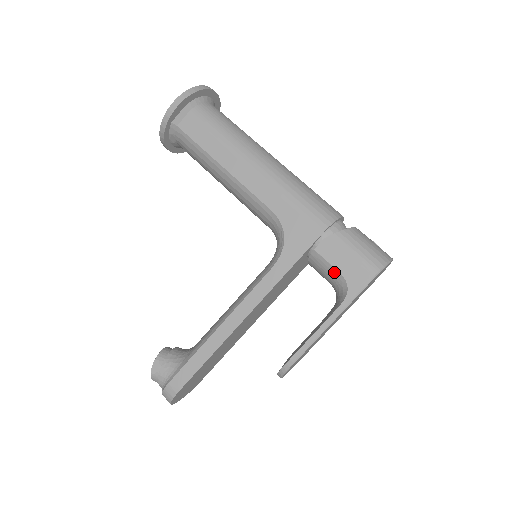
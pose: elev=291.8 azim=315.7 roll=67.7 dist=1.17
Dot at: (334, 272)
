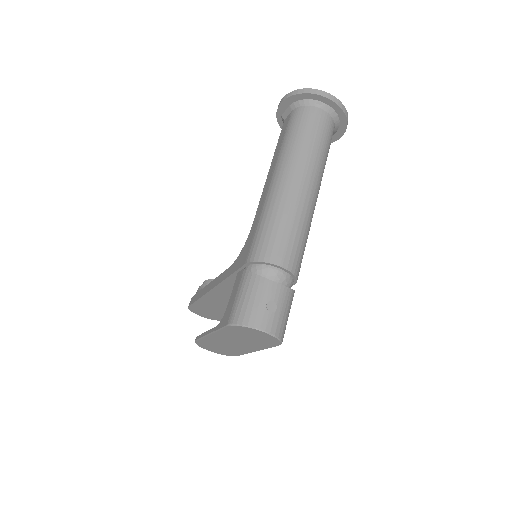
Dot at: occluded
